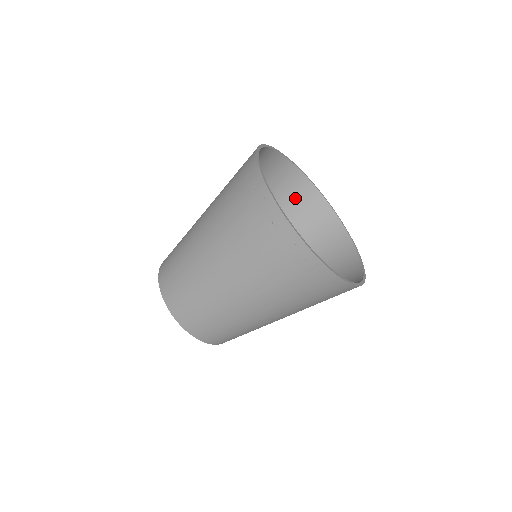
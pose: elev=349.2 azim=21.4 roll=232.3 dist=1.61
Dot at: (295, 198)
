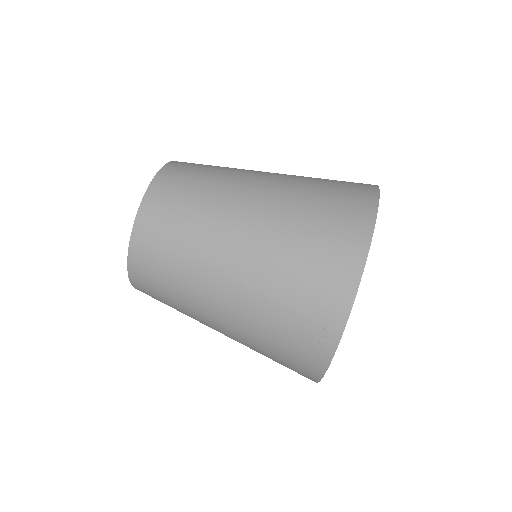
Dot at: occluded
